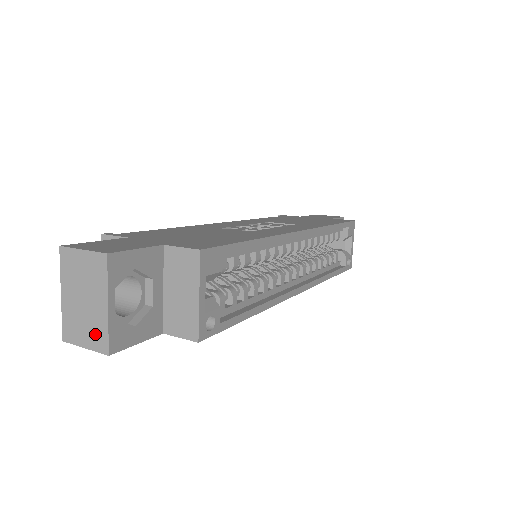
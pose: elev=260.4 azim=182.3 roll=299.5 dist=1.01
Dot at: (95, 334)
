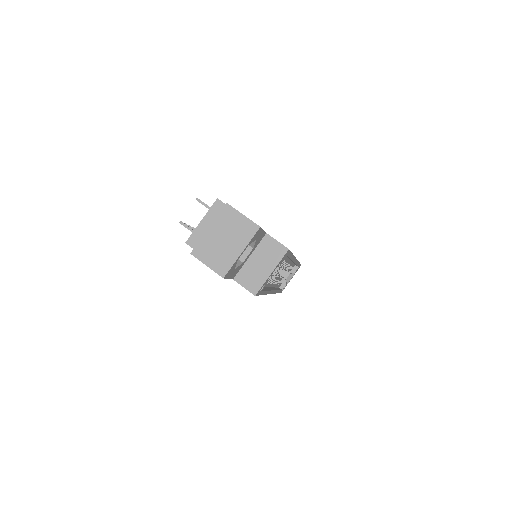
Dot at: (221, 262)
